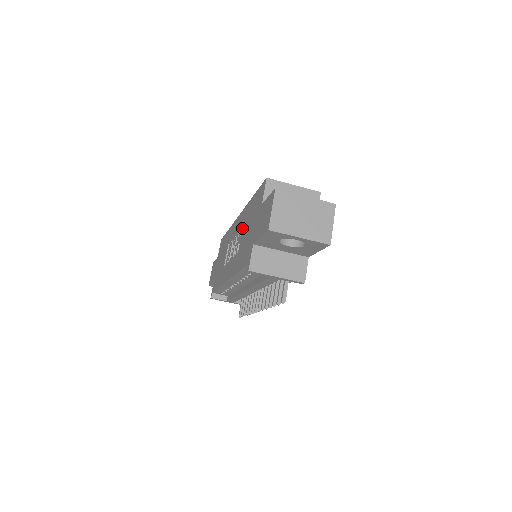
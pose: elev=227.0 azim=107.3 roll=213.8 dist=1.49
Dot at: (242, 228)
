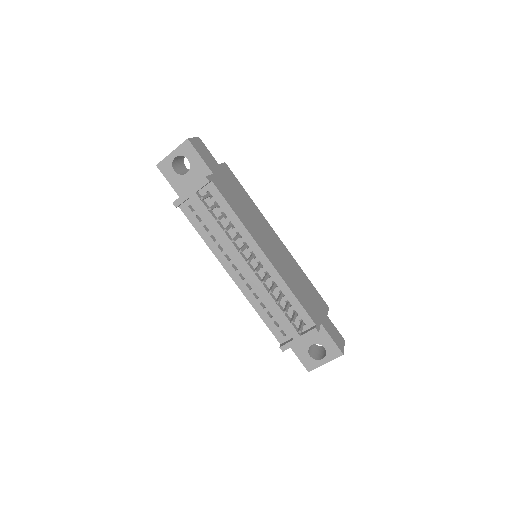
Dot at: occluded
